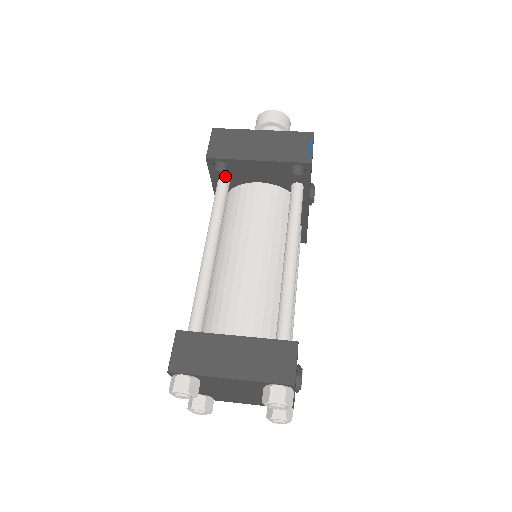
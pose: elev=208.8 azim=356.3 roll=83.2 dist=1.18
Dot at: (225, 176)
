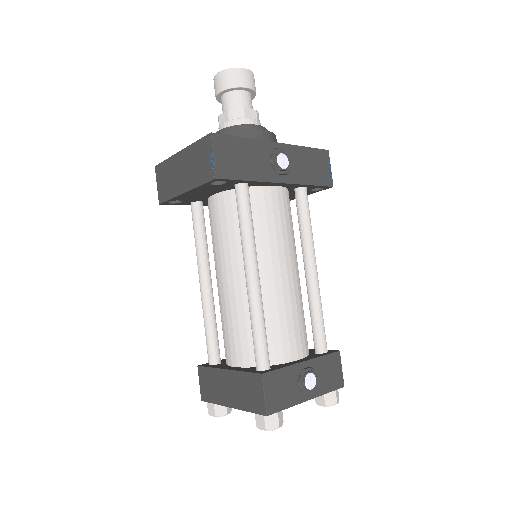
Dot at: (189, 202)
